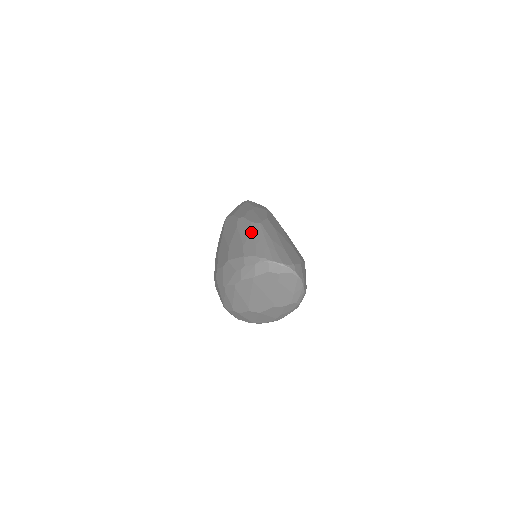
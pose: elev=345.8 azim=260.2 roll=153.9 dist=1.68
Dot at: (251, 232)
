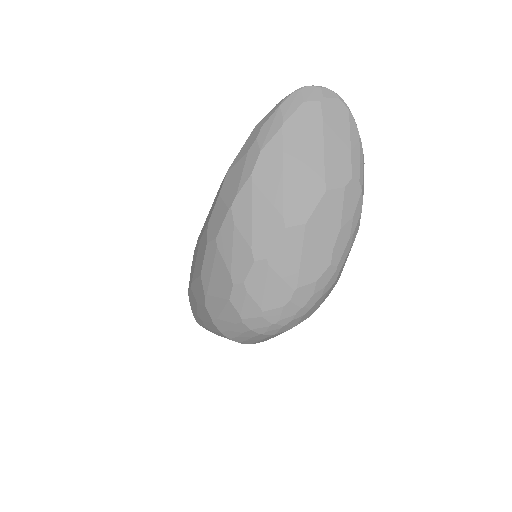
Dot at: occluded
